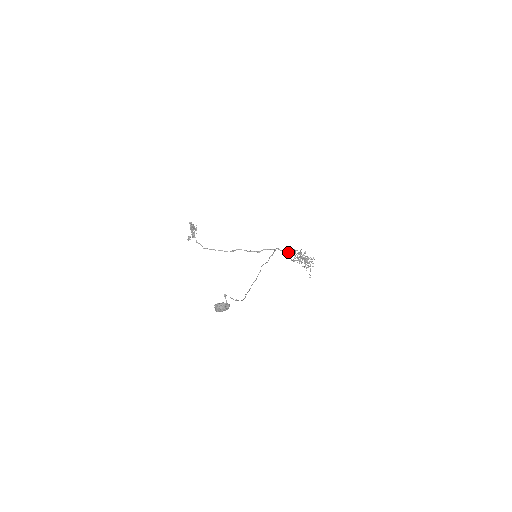
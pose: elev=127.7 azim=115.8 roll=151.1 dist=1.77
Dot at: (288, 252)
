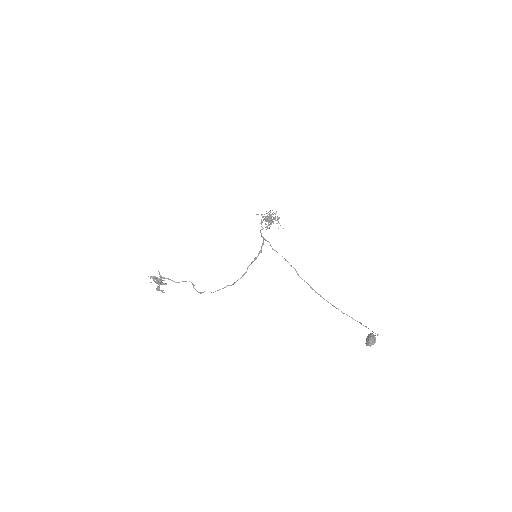
Dot at: (266, 227)
